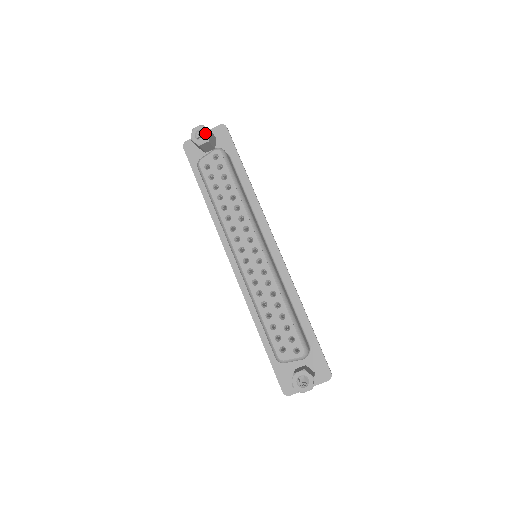
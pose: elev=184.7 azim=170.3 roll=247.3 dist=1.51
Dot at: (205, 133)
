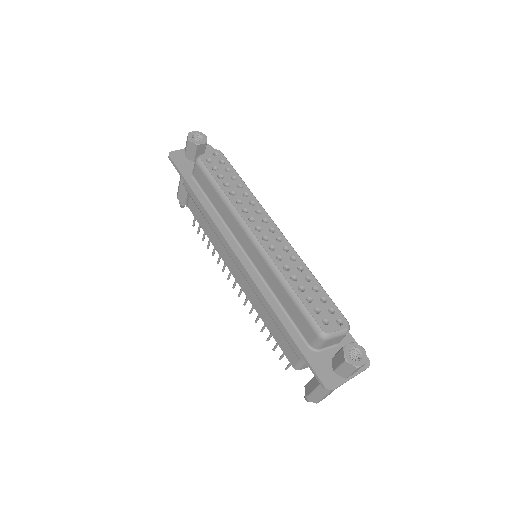
Dot at: (202, 137)
